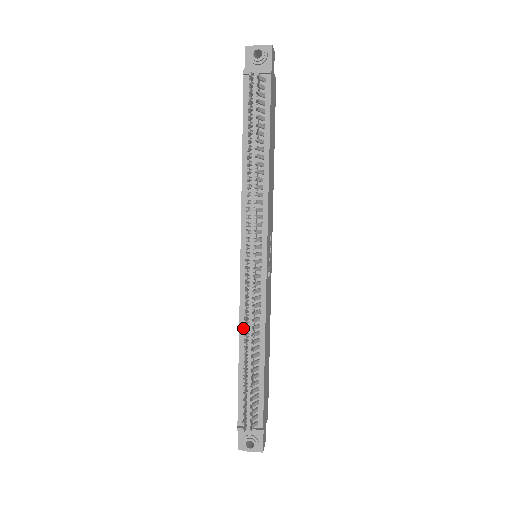
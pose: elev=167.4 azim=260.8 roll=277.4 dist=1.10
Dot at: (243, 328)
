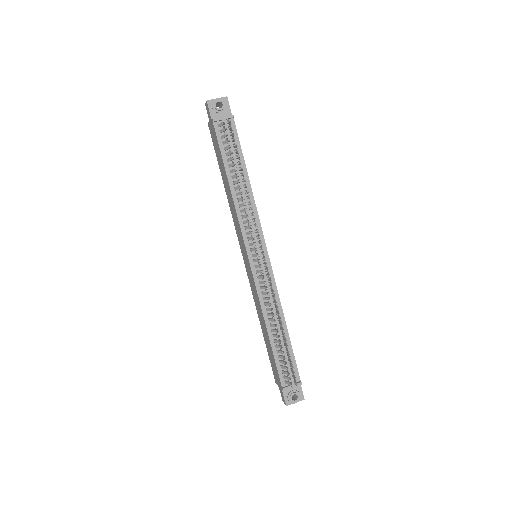
Dot at: (265, 312)
